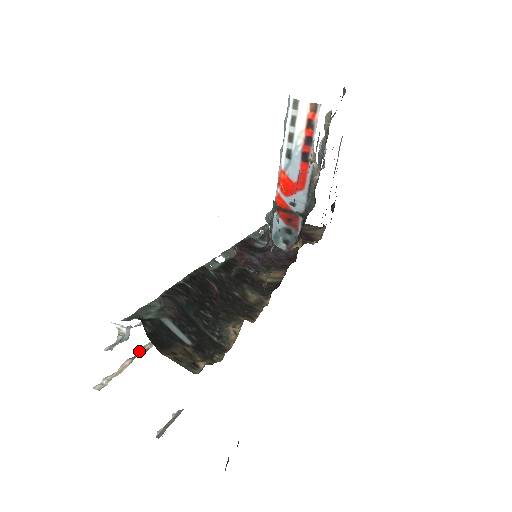
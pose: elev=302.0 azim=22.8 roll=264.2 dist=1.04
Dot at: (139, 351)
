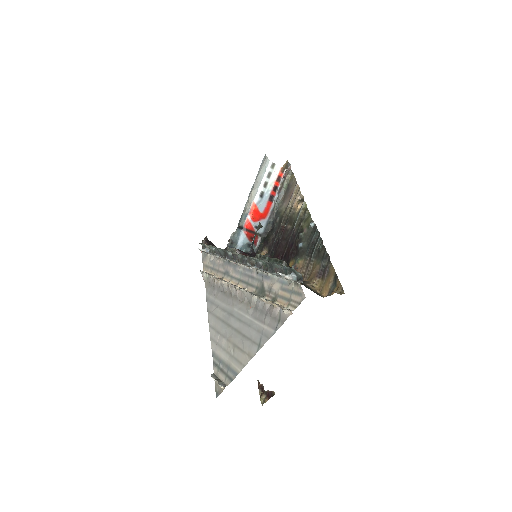
Dot at: (266, 300)
